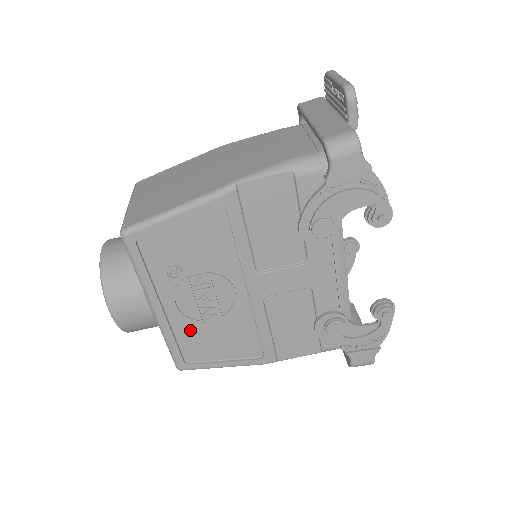
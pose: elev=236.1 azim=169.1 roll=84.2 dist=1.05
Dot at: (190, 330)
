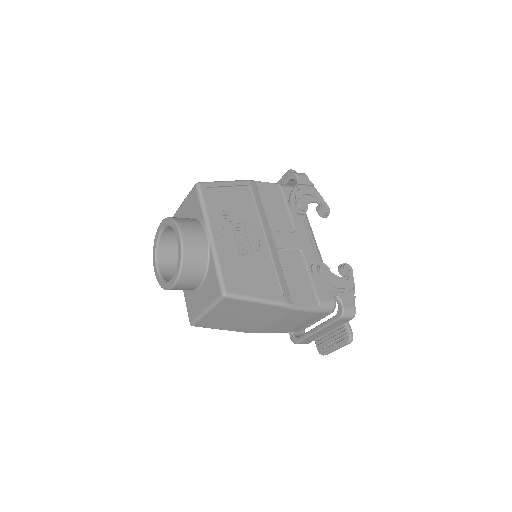
Dot at: (233, 260)
